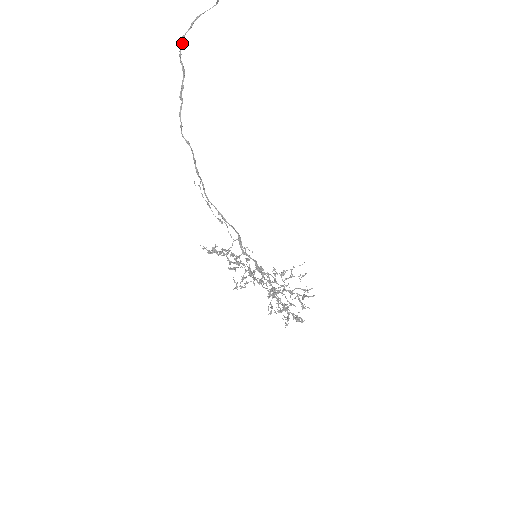
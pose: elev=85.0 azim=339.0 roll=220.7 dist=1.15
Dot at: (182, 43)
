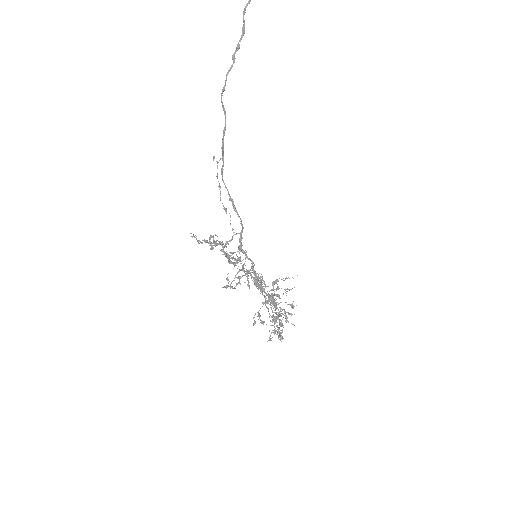
Dot at: (250, 1)
